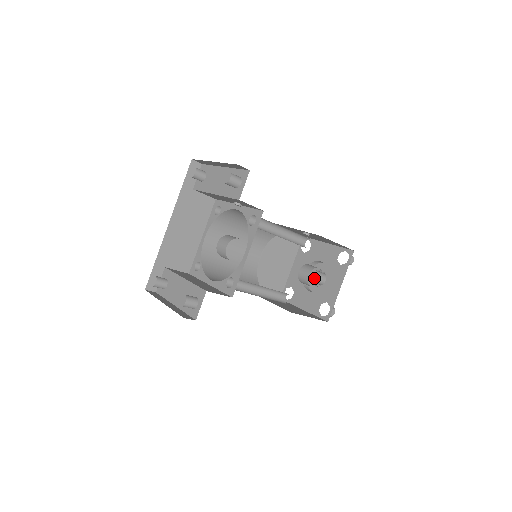
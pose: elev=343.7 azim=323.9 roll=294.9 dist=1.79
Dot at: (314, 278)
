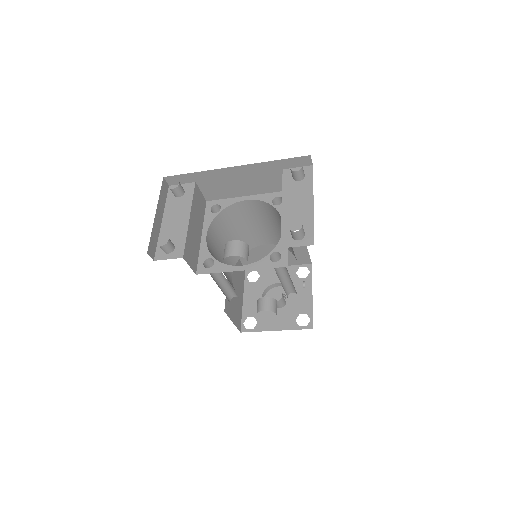
Dot at: occluded
